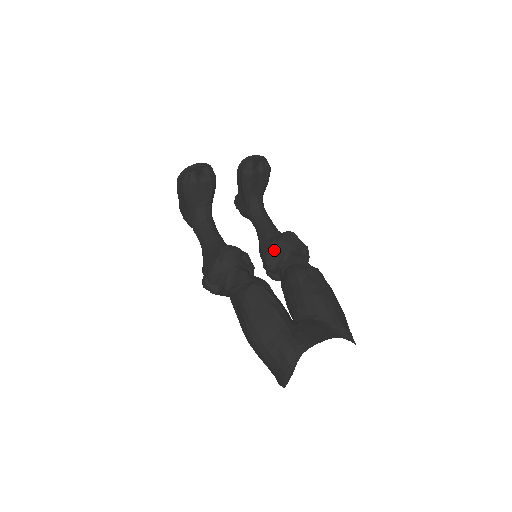
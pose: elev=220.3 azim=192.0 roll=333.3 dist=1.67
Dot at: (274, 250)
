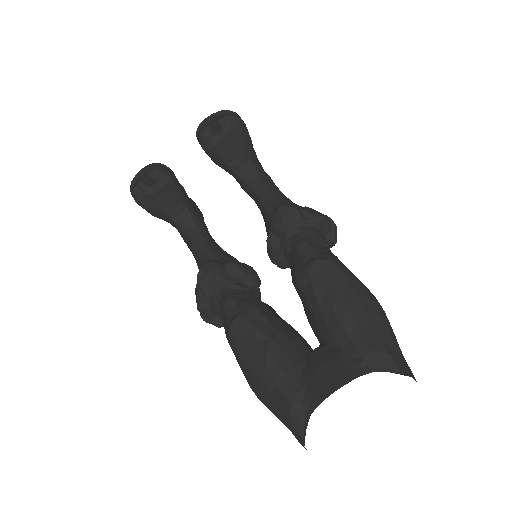
Dot at: (271, 243)
